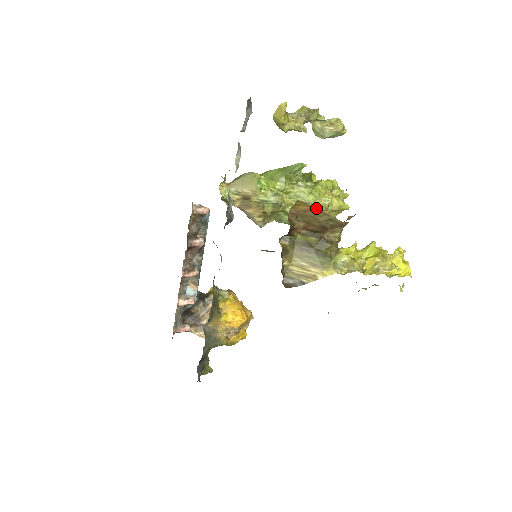
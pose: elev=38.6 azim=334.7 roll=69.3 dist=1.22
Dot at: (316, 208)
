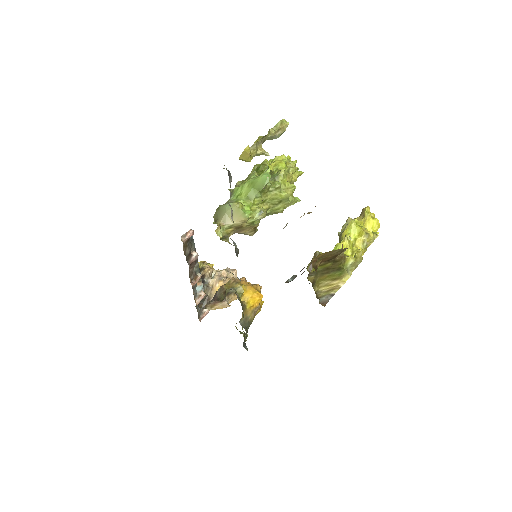
Dot at: (330, 251)
